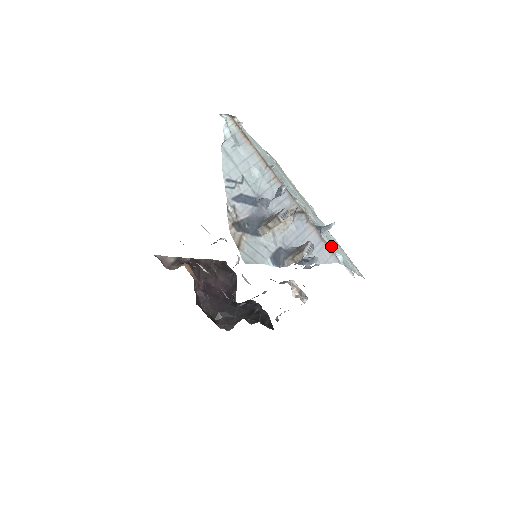
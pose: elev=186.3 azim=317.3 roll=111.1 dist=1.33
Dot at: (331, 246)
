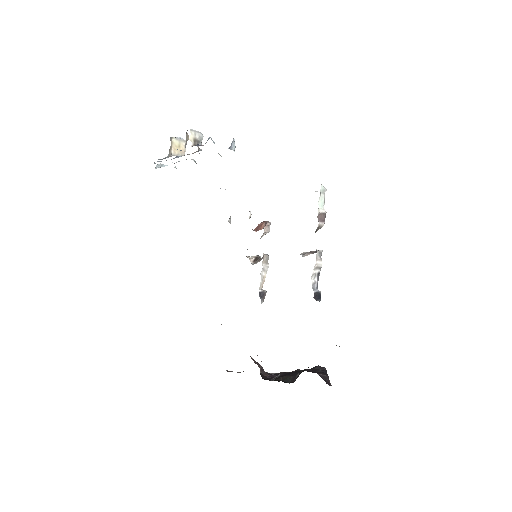
Dot at: occluded
